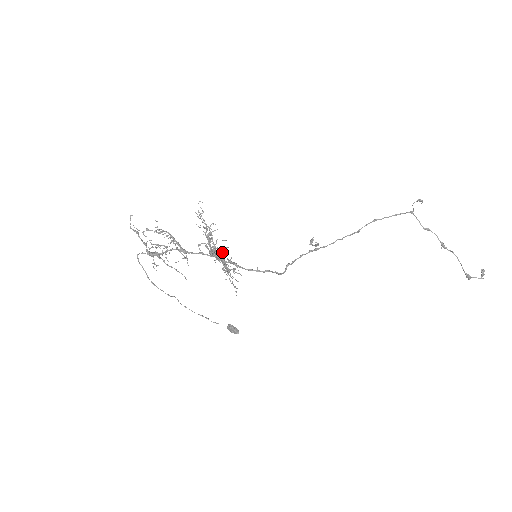
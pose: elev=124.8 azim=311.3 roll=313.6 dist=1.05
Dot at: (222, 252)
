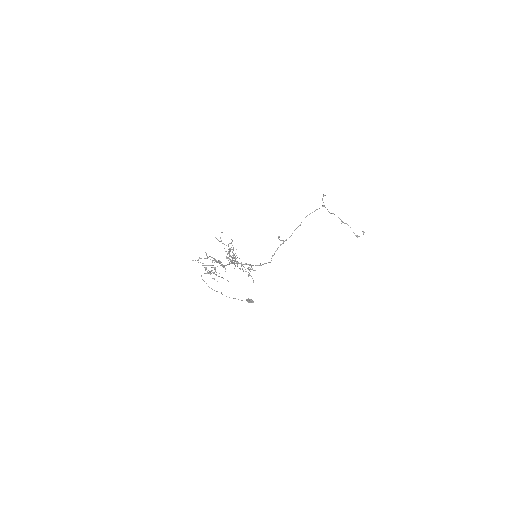
Dot at: (235, 258)
